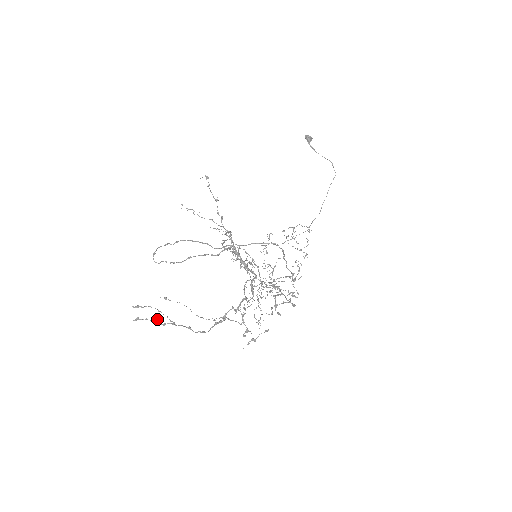
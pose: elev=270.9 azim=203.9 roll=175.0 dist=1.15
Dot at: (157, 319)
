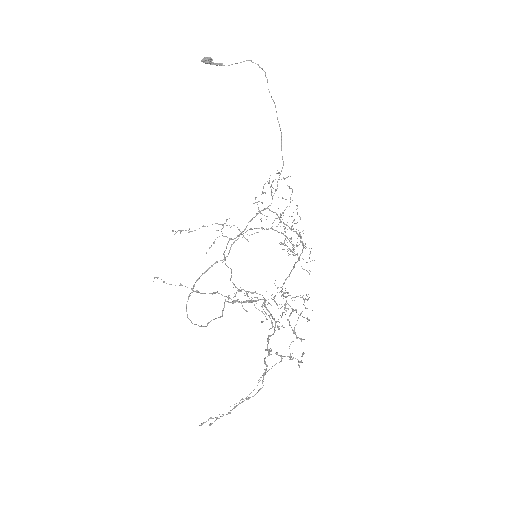
Dot at: occluded
